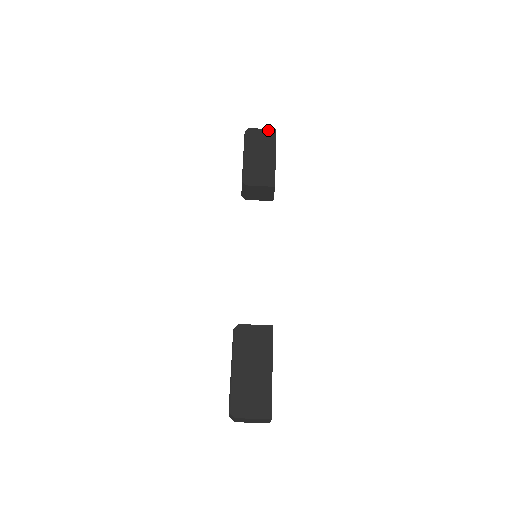
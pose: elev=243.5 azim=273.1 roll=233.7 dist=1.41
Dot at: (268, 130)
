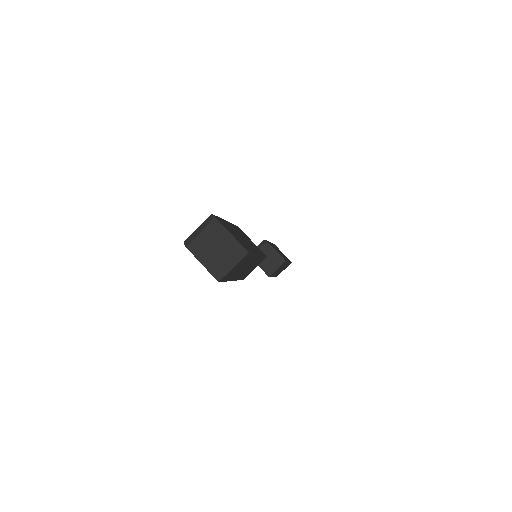
Dot at: occluded
